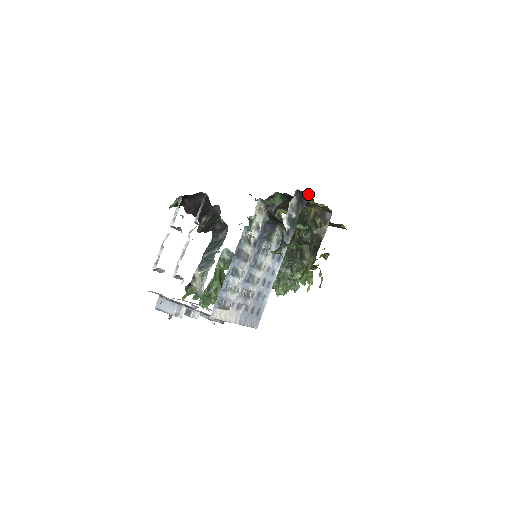
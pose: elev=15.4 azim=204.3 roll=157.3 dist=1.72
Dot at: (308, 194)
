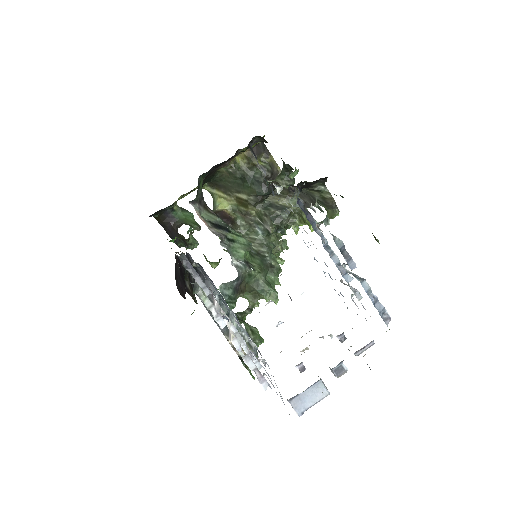
Dot at: occluded
